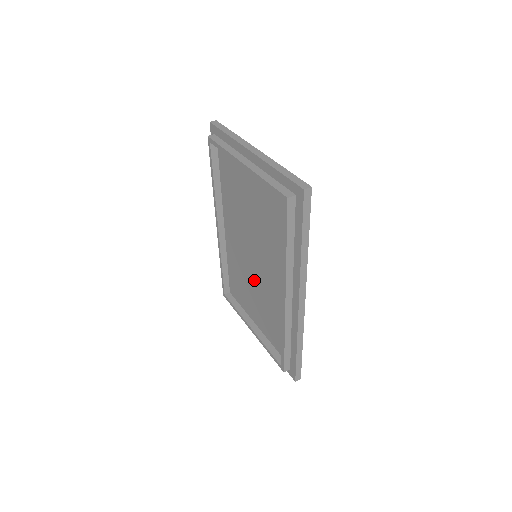
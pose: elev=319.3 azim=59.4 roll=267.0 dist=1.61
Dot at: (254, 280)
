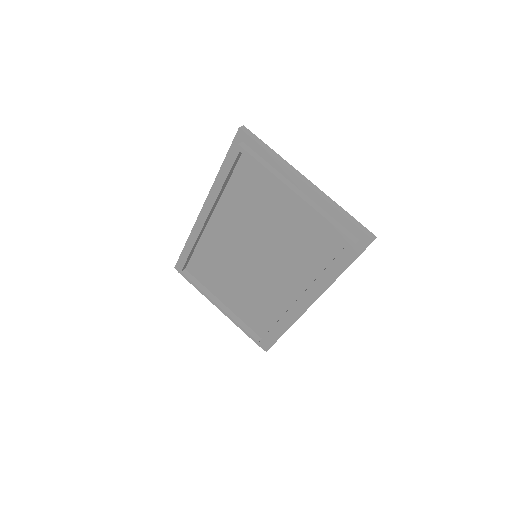
Dot at: (243, 273)
